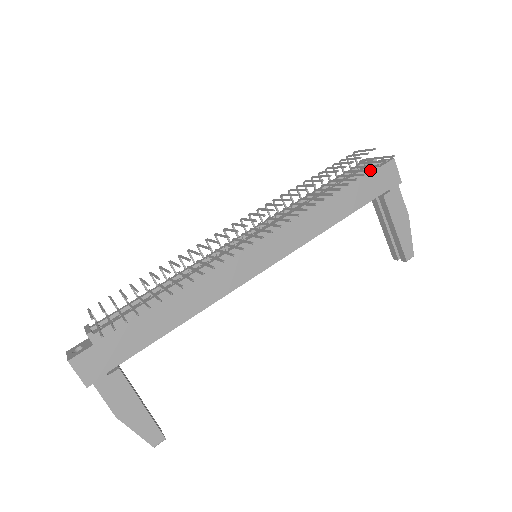
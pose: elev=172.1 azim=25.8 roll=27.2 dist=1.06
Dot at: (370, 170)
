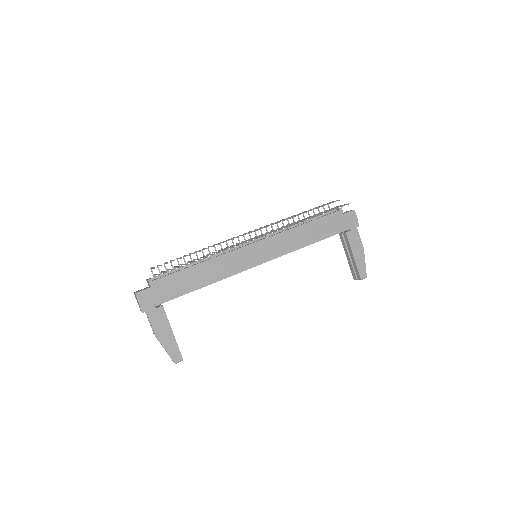
Dot at: (332, 210)
